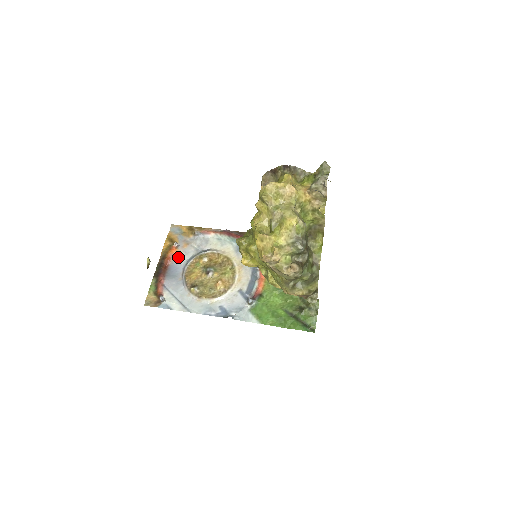
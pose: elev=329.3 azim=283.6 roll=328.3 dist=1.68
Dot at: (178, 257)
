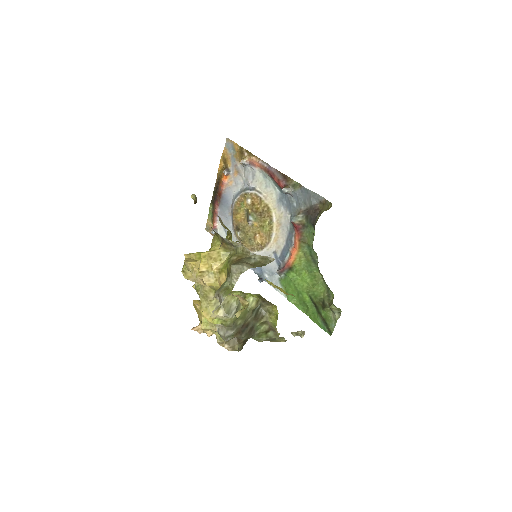
Dot at: (229, 186)
